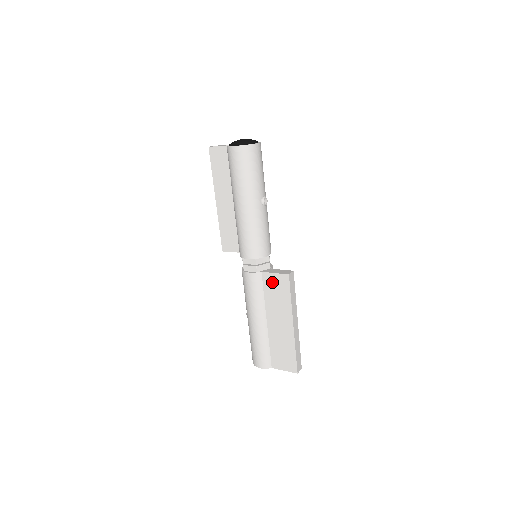
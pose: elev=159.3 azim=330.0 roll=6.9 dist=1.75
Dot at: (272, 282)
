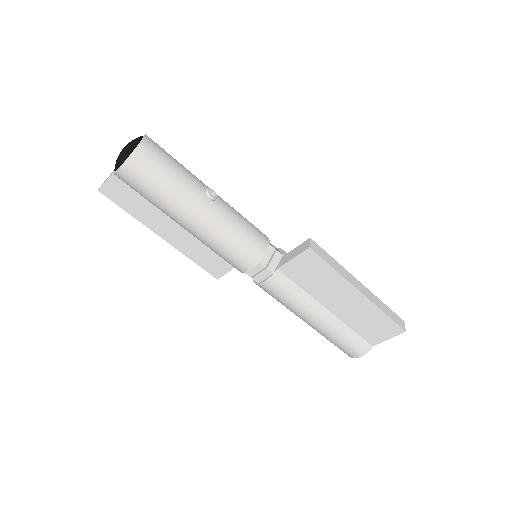
Dot at: (298, 269)
